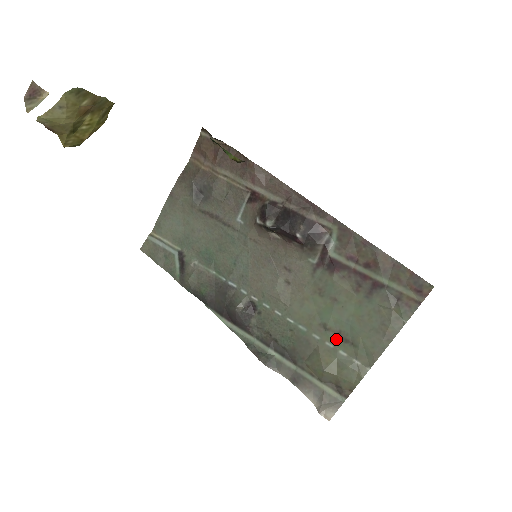
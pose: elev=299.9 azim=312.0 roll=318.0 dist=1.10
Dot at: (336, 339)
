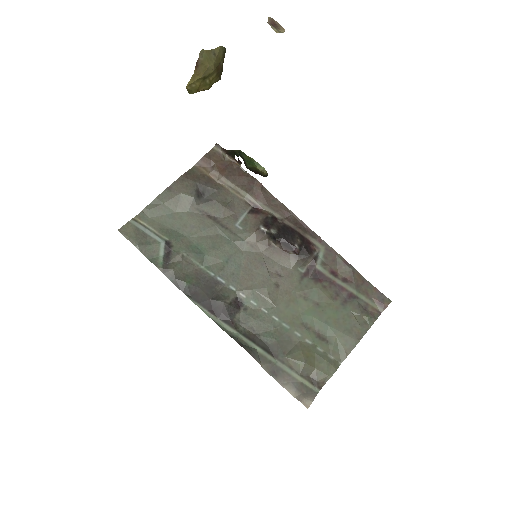
Dot at: (315, 337)
